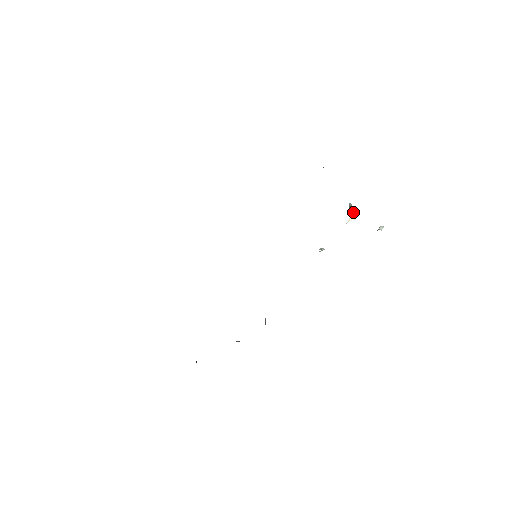
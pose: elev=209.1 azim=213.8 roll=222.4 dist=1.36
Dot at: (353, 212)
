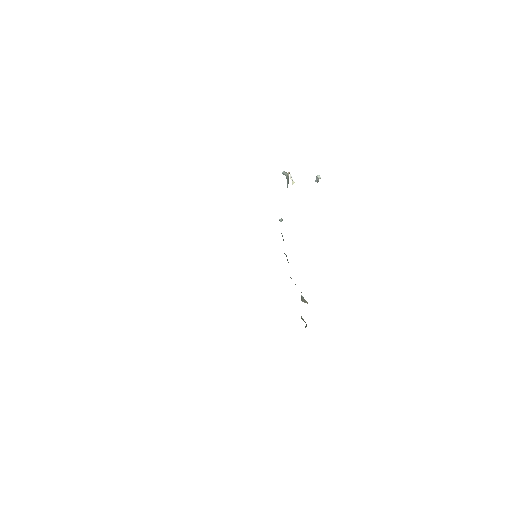
Dot at: (291, 177)
